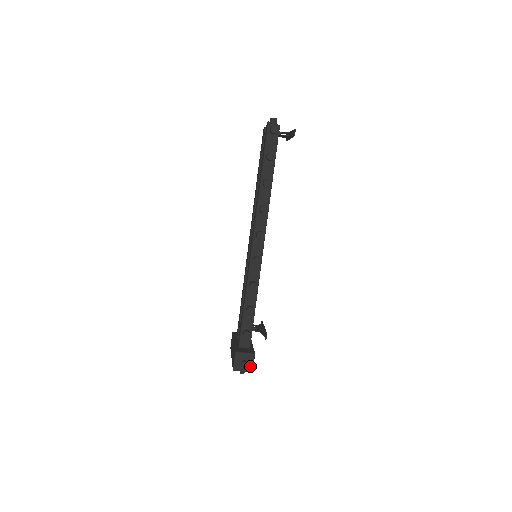
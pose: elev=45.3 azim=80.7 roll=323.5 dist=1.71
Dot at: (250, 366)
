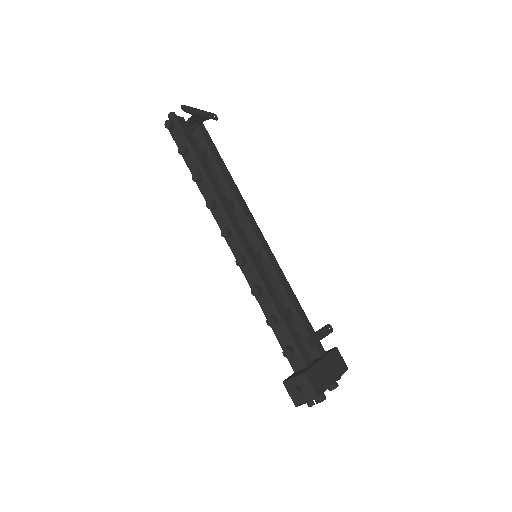
Dot at: (309, 392)
